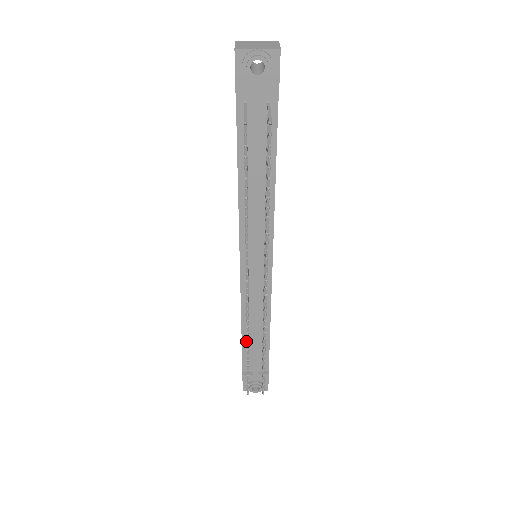
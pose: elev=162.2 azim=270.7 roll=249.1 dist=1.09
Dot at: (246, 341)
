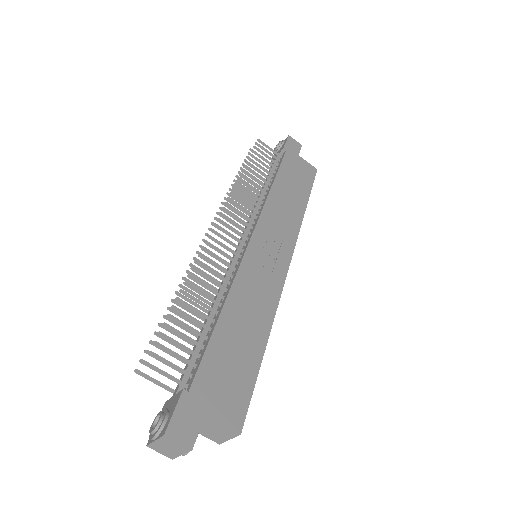
Dot at: occluded
